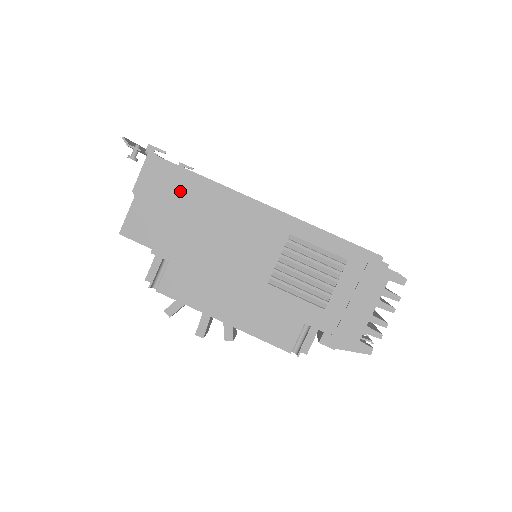
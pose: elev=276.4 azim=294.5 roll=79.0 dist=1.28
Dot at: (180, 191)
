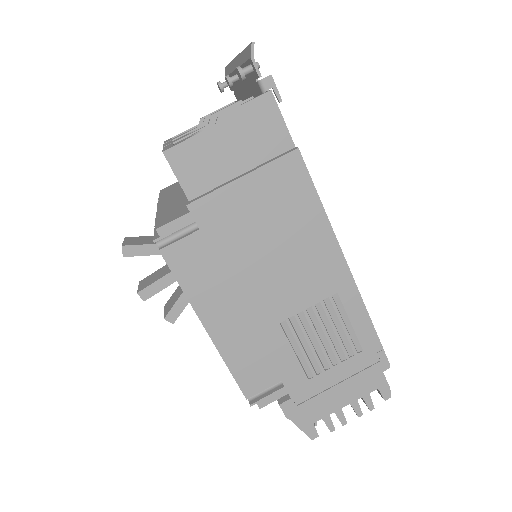
Dot at: (273, 166)
